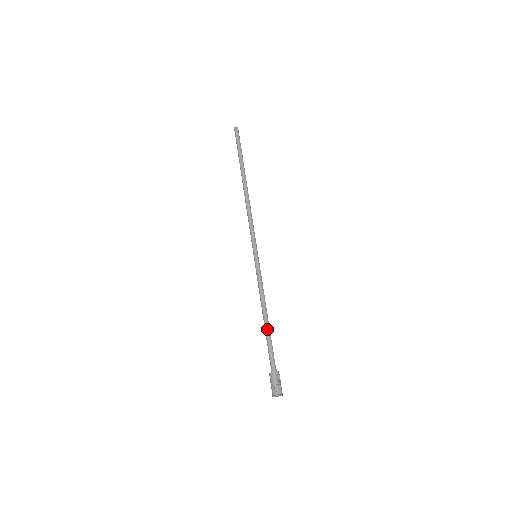
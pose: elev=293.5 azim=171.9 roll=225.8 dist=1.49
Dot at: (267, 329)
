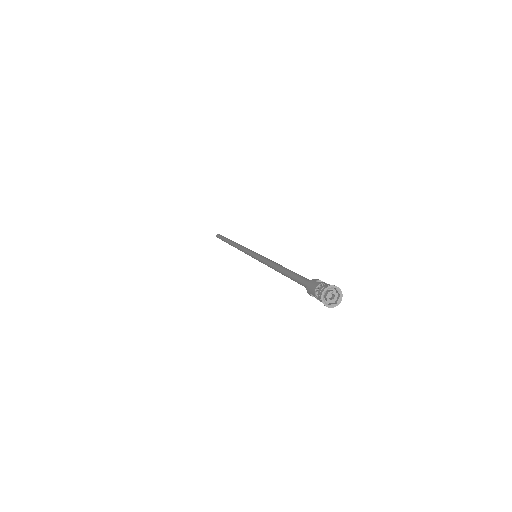
Dot at: (287, 270)
